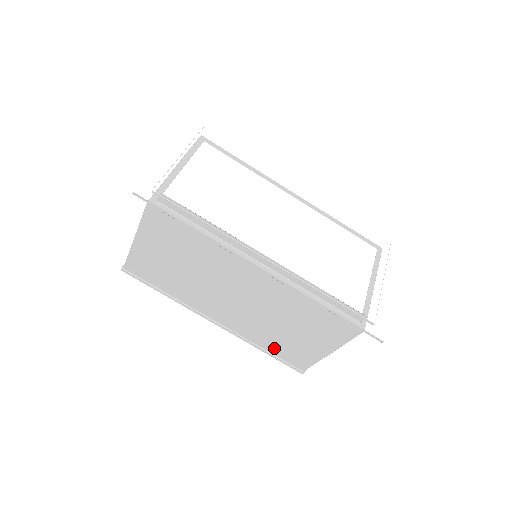
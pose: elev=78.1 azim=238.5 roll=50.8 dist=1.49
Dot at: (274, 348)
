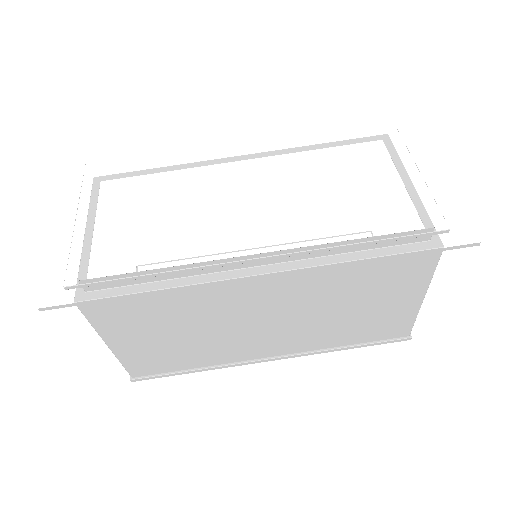
Dot at: (356, 338)
